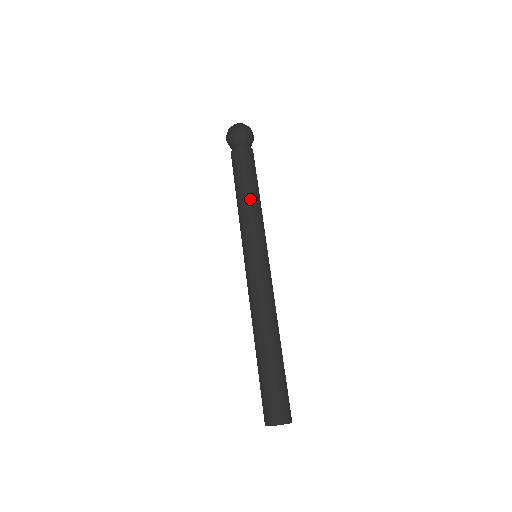
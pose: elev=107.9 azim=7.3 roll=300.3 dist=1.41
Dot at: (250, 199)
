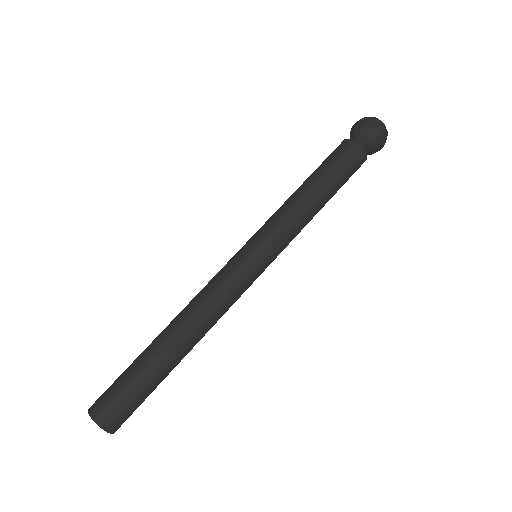
Dot at: (314, 206)
